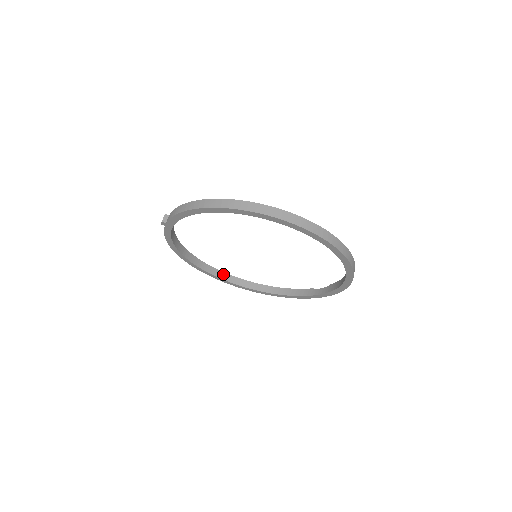
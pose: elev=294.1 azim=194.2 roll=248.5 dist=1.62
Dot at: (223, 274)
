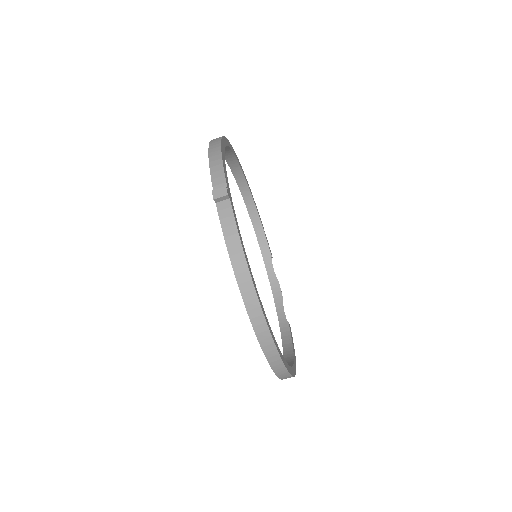
Dot at: (235, 161)
